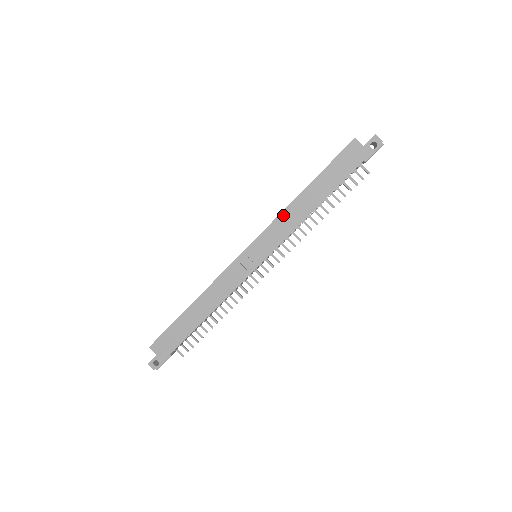
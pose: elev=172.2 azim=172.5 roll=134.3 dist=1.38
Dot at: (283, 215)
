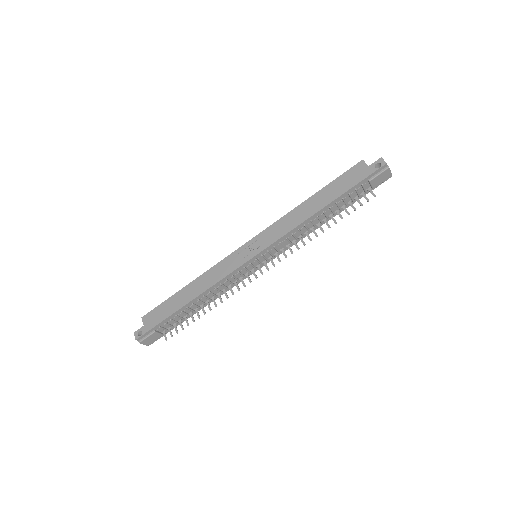
Dot at: (285, 217)
